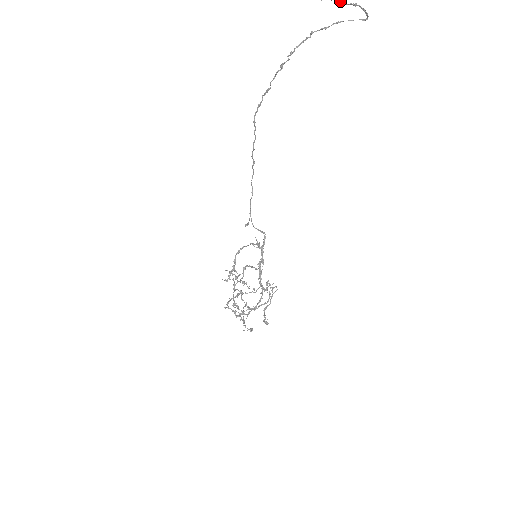
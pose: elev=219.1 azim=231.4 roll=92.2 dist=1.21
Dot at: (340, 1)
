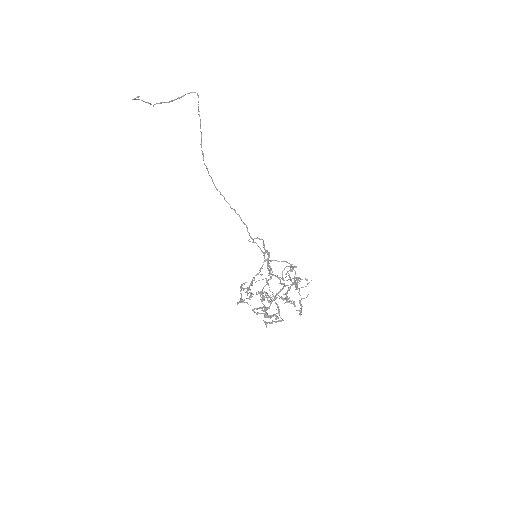
Dot at: (170, 101)
